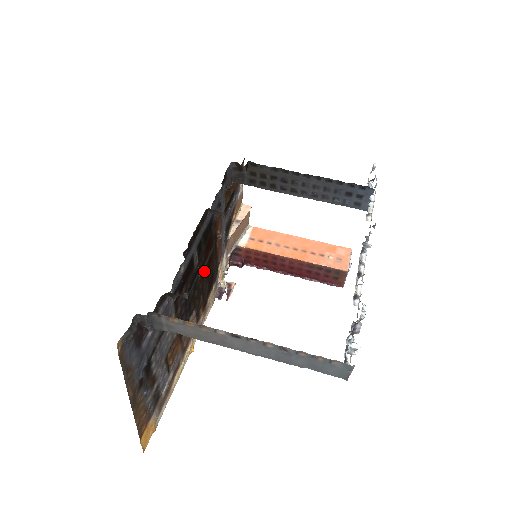
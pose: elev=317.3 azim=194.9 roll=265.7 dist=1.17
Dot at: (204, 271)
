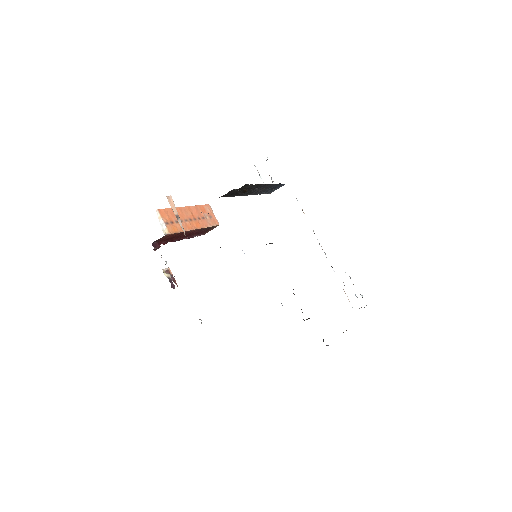
Dot at: occluded
